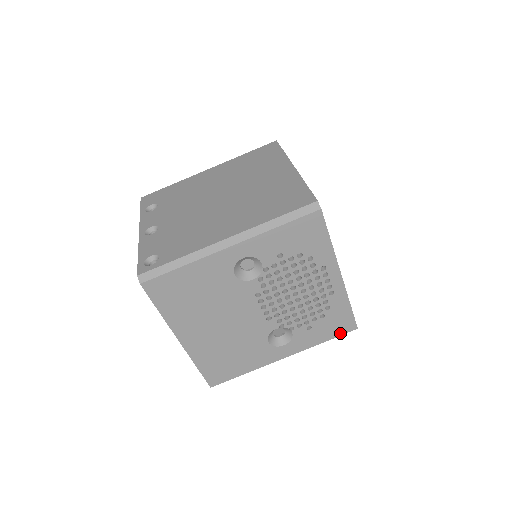
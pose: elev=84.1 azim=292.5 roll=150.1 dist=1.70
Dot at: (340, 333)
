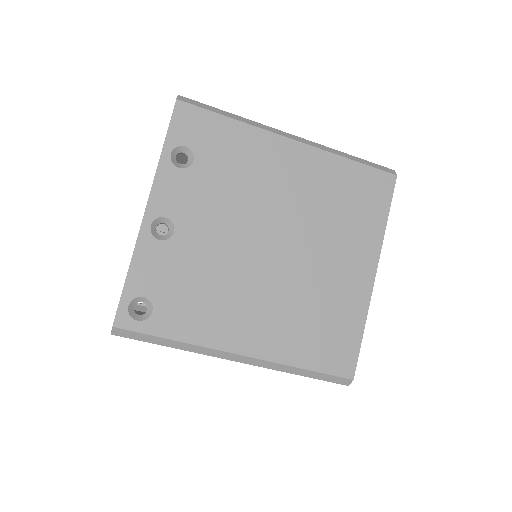
Dot at: occluded
